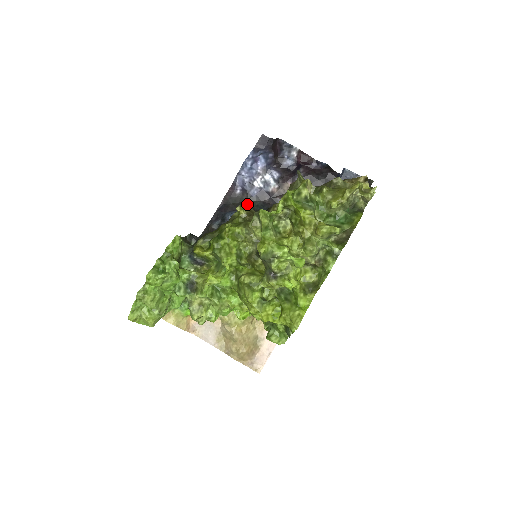
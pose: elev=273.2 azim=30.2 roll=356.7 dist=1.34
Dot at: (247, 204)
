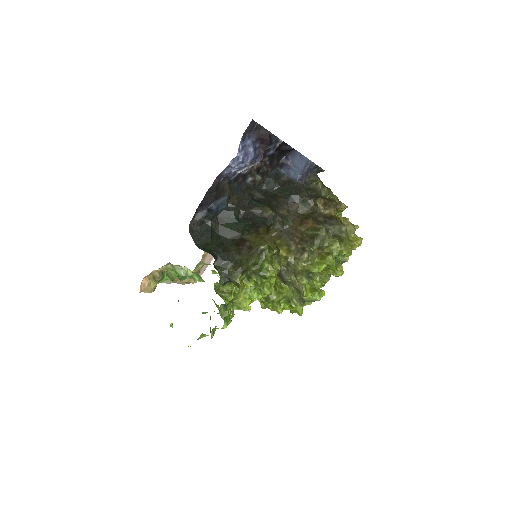
Dot at: (228, 190)
